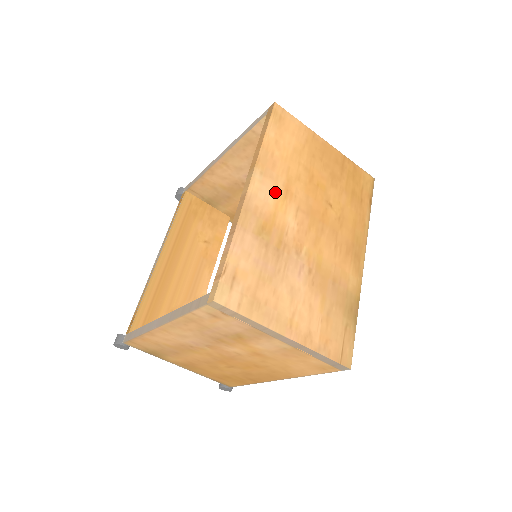
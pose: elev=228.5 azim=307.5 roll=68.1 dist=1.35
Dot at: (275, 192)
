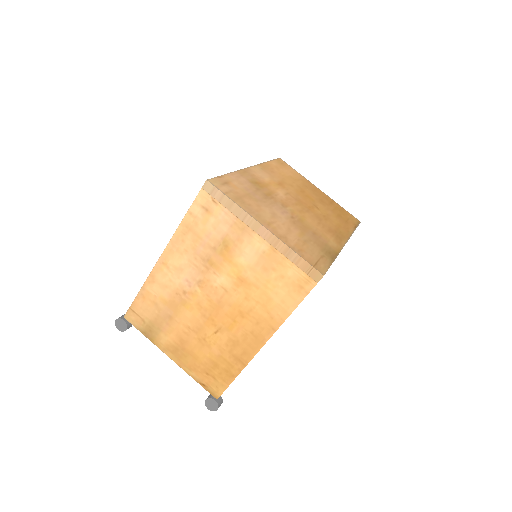
Dot at: (271, 179)
